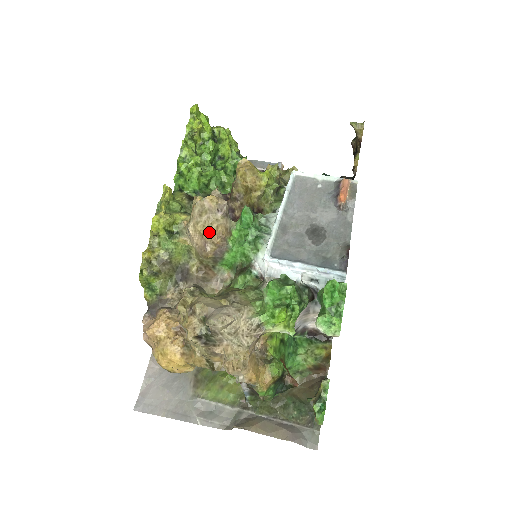
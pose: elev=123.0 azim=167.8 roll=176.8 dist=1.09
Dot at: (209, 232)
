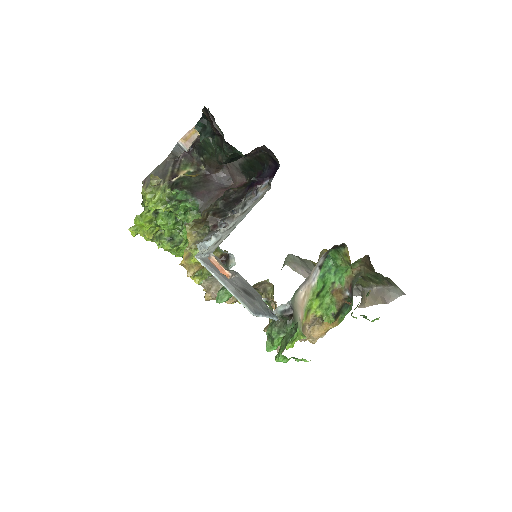
Dot at: occluded
